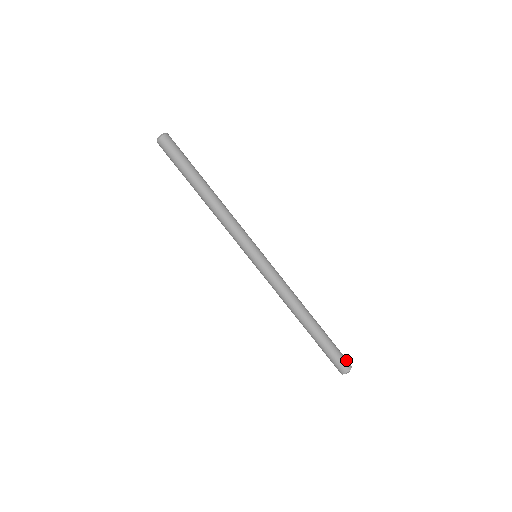
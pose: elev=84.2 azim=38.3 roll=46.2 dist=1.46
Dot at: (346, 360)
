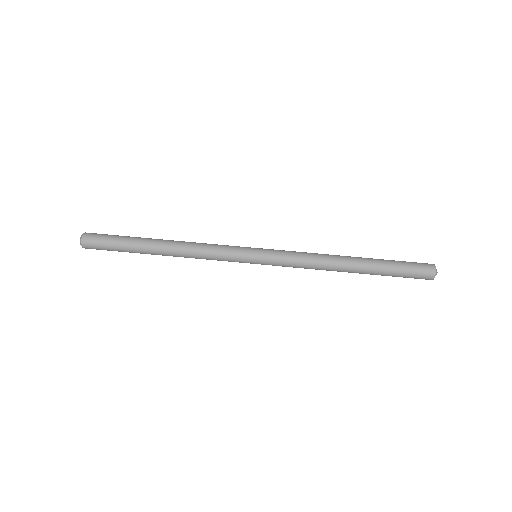
Dot at: (424, 267)
